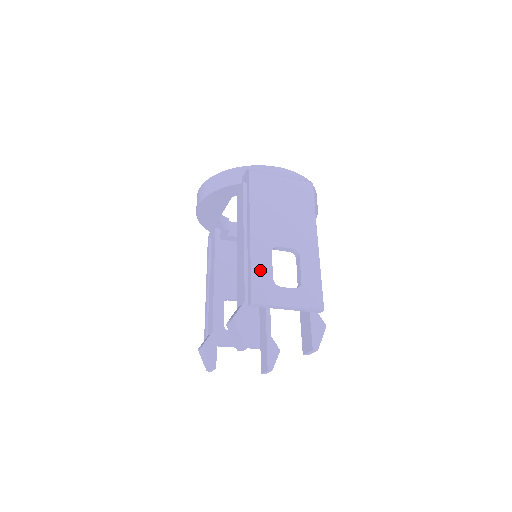
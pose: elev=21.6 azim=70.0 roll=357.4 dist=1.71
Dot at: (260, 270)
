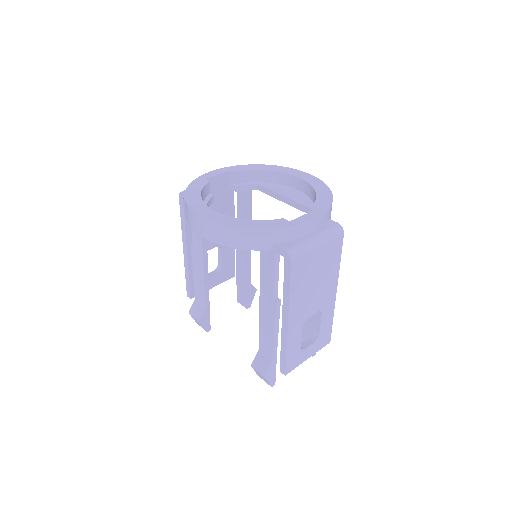
Dot at: (293, 348)
